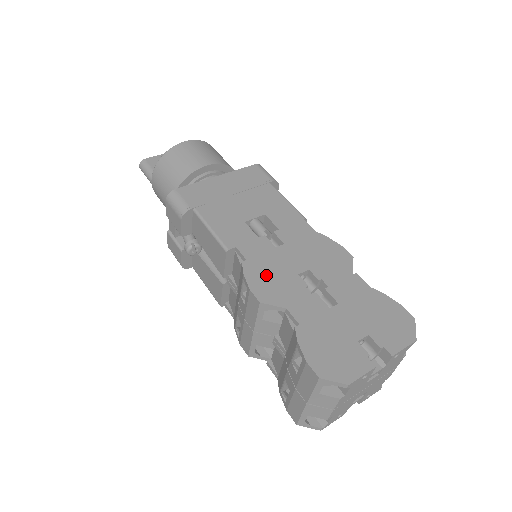
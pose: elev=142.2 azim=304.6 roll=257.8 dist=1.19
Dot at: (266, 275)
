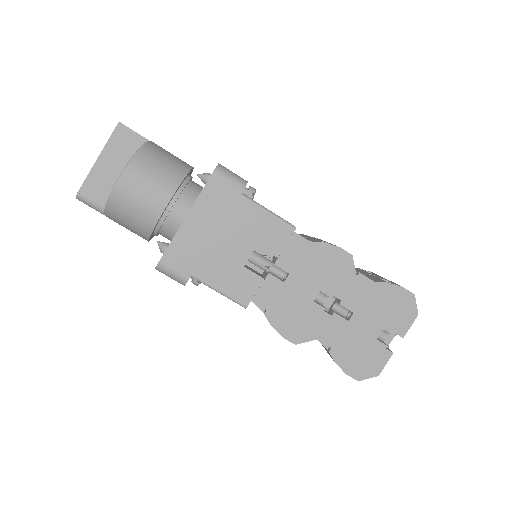
Dot at: (289, 317)
